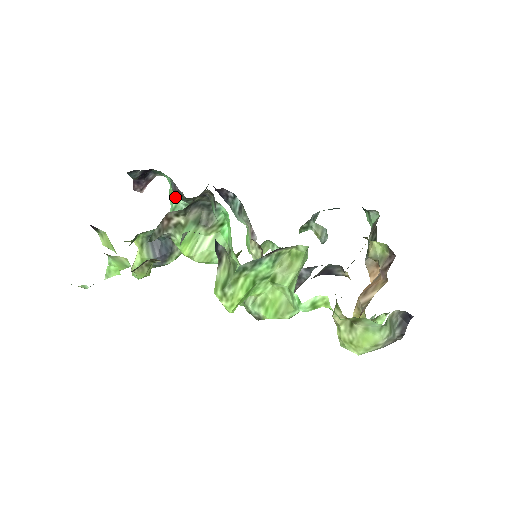
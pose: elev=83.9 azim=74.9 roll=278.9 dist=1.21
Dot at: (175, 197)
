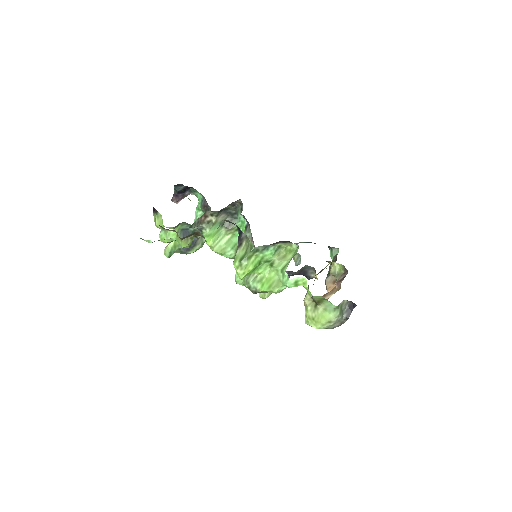
Dot at: (201, 211)
